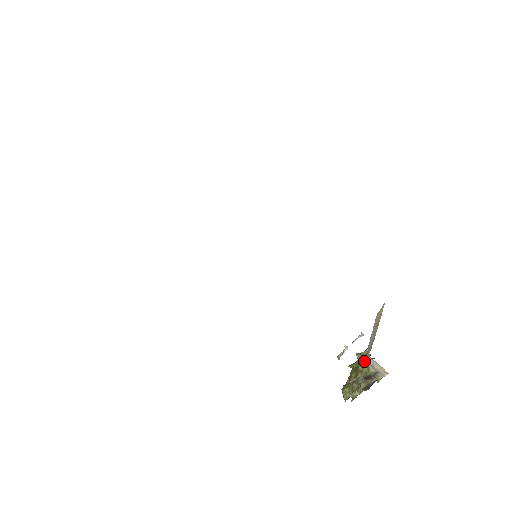
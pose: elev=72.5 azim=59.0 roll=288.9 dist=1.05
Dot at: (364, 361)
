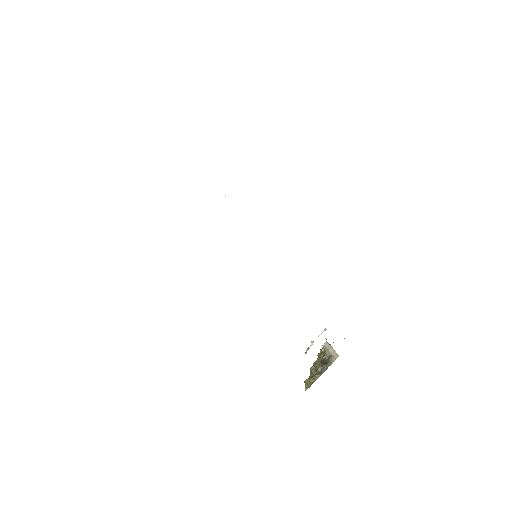
Dot at: occluded
